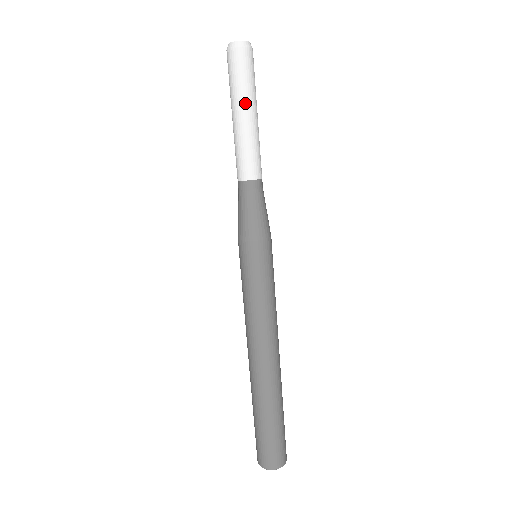
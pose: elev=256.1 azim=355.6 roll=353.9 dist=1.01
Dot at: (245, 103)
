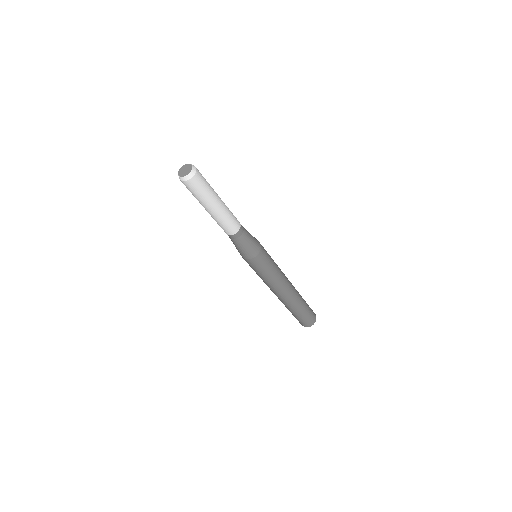
Dot at: (201, 204)
